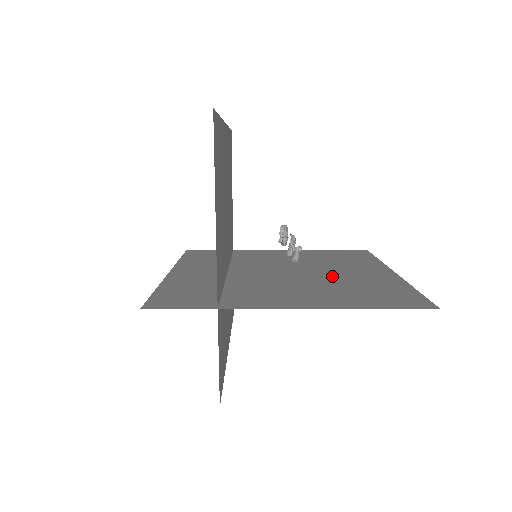
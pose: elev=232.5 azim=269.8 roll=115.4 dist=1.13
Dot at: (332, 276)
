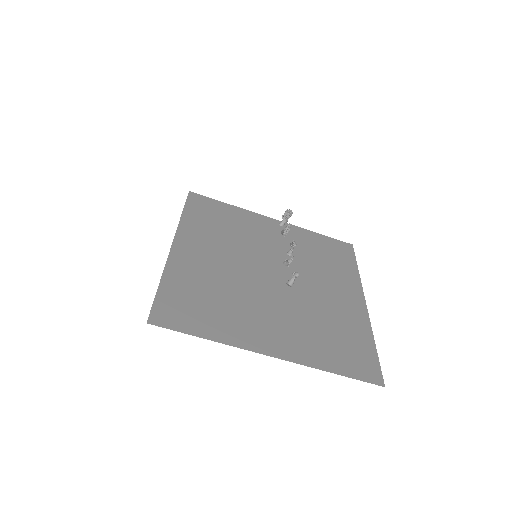
Dot at: (314, 297)
